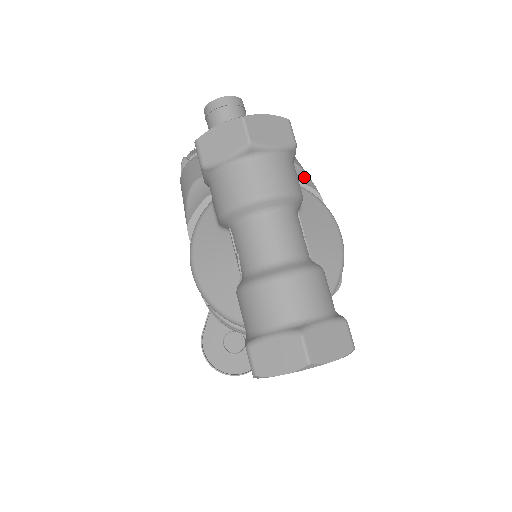
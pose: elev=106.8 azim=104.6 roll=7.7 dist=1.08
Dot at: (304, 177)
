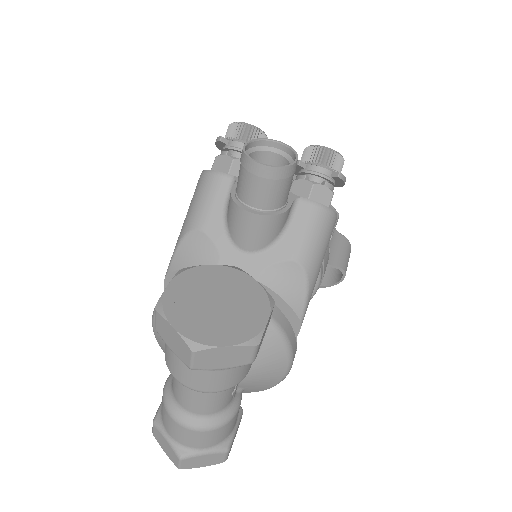
Dot at: (300, 296)
